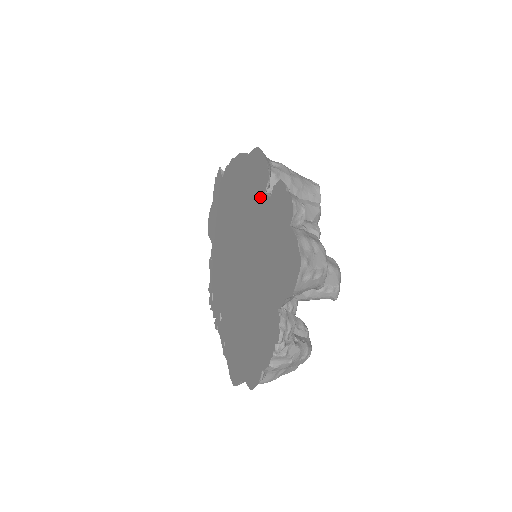
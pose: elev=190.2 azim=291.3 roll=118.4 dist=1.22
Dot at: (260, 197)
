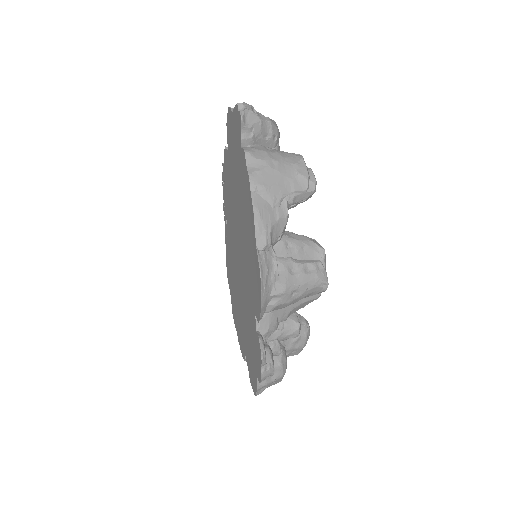
Dot at: (253, 303)
